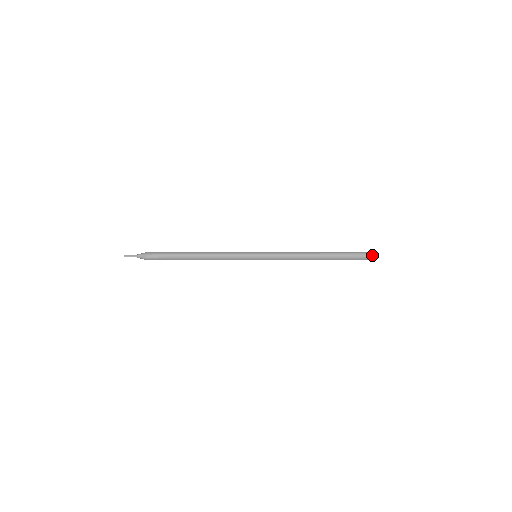
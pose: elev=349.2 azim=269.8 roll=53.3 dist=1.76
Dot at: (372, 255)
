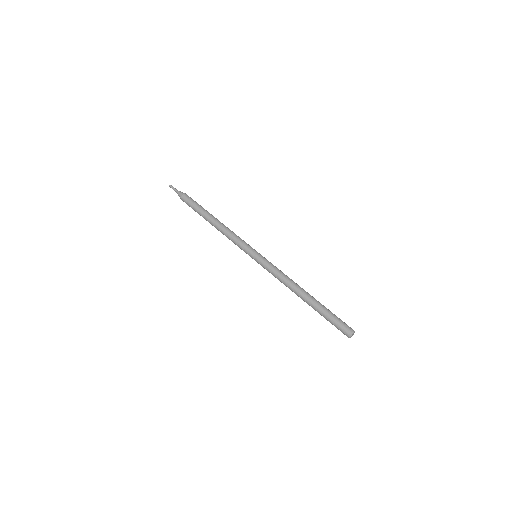
Dot at: occluded
